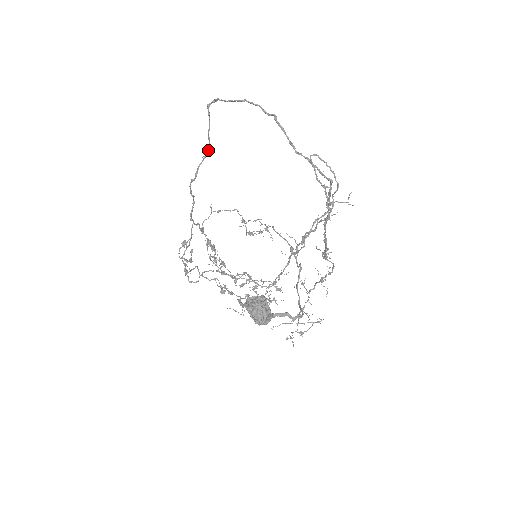
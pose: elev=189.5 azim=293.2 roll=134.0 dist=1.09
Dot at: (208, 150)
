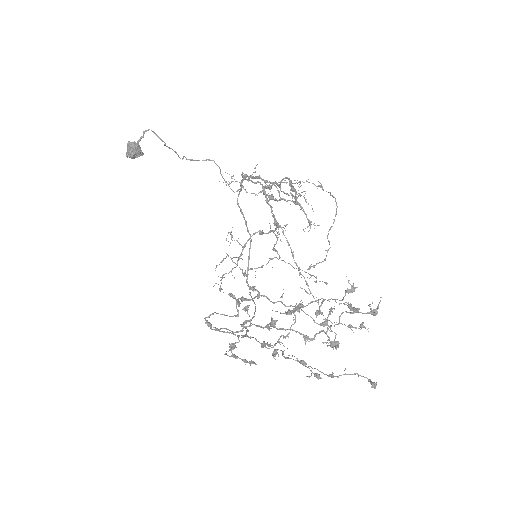
Dot at: (255, 307)
